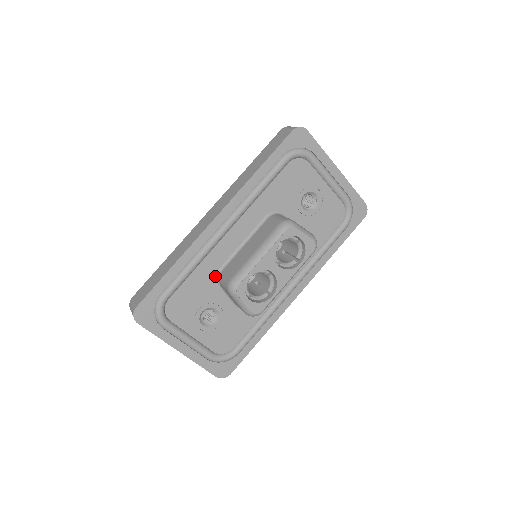
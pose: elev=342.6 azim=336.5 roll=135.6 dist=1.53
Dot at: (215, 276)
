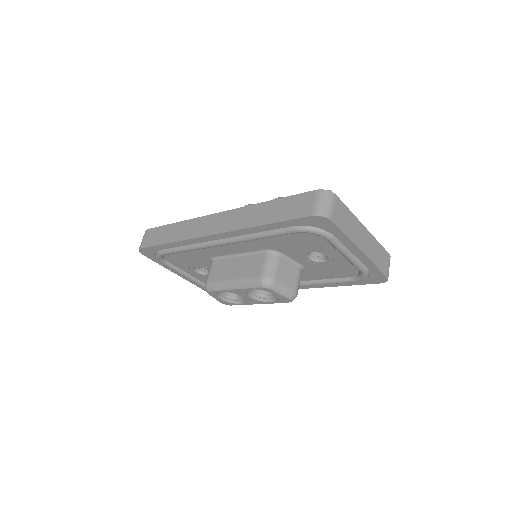
Dot at: (209, 258)
